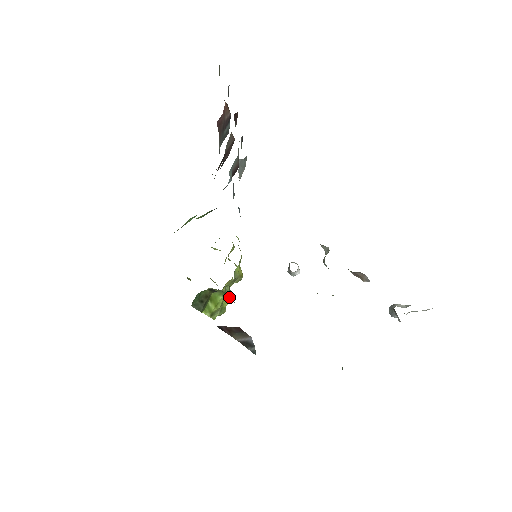
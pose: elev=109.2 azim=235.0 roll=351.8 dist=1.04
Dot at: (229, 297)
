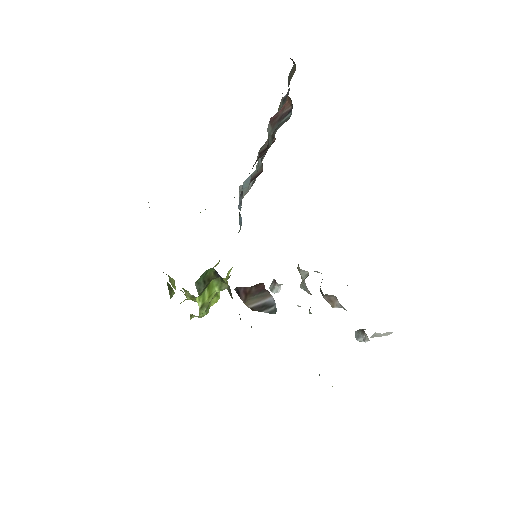
Dot at: (217, 297)
